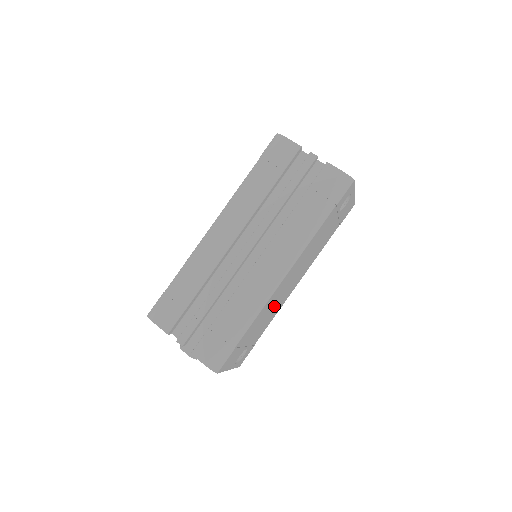
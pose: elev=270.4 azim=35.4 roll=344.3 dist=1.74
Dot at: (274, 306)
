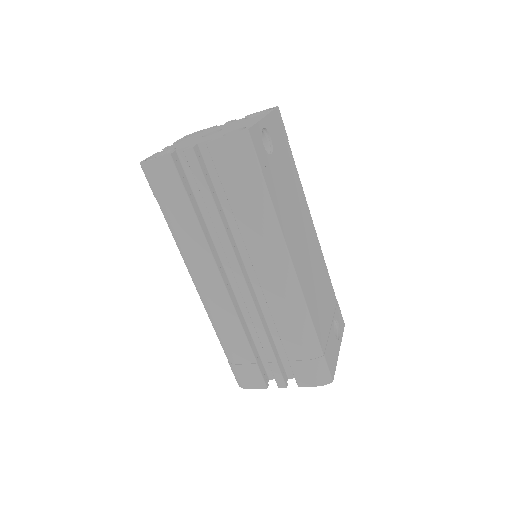
Dot at: (316, 277)
